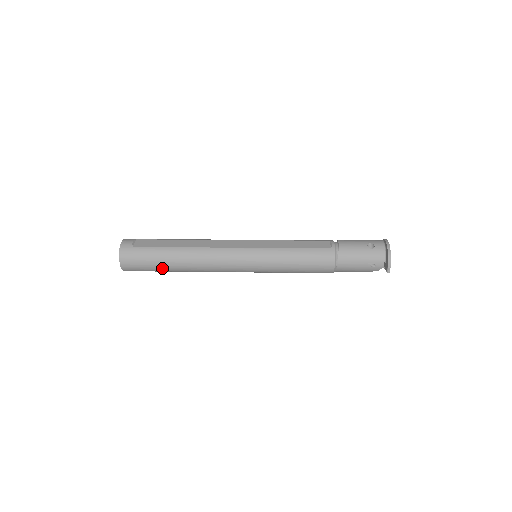
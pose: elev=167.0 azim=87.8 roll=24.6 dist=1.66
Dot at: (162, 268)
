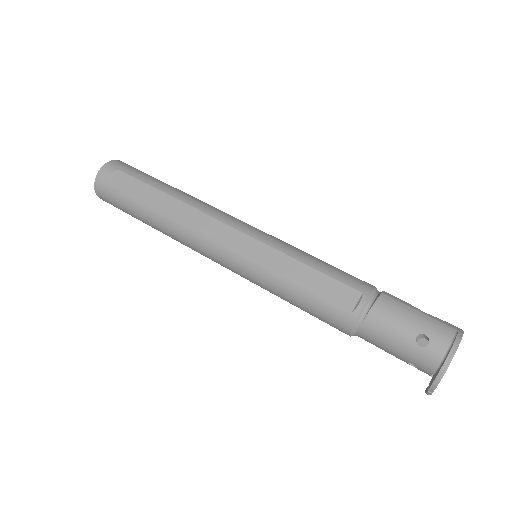
Dot at: occluded
